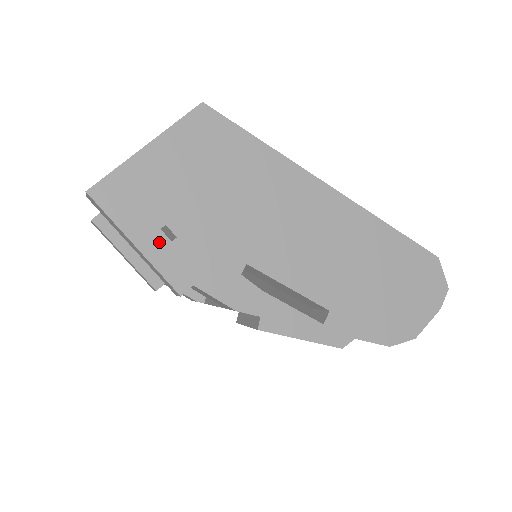
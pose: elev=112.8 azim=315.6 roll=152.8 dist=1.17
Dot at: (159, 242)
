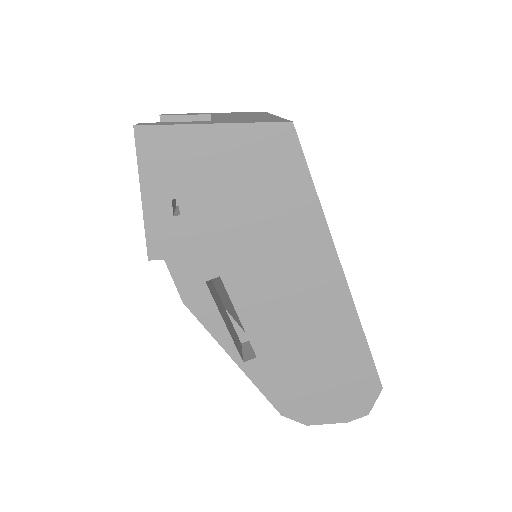
Dot at: (163, 208)
